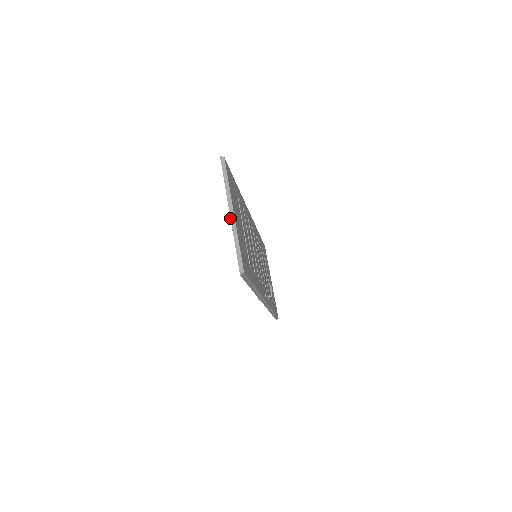
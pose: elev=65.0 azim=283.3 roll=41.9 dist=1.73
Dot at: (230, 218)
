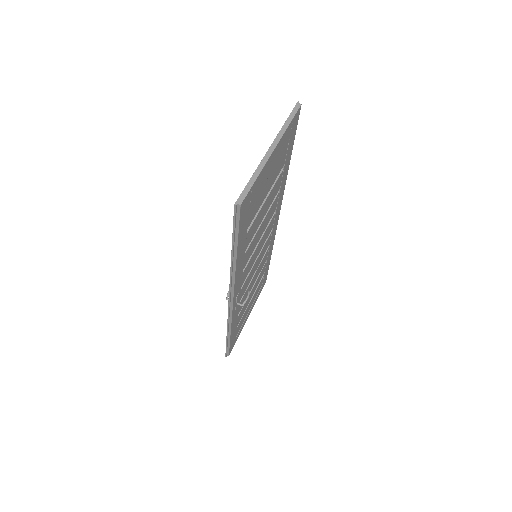
Dot at: (266, 152)
